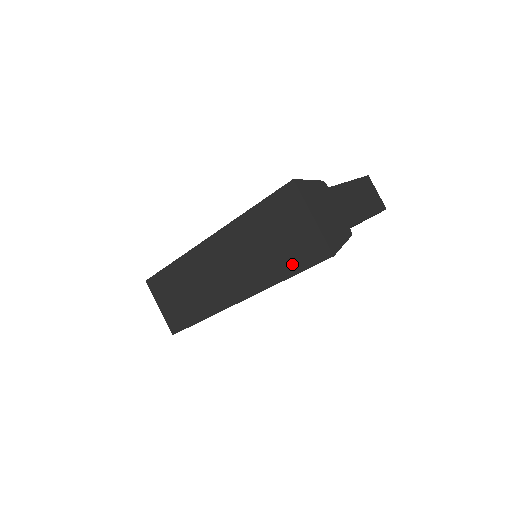
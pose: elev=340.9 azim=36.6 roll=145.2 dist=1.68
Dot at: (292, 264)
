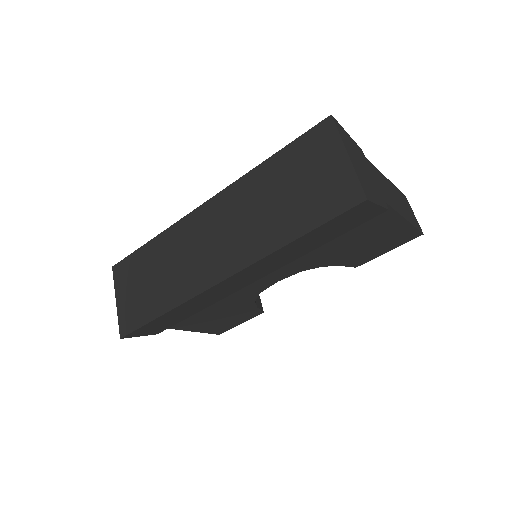
Dot at: (308, 218)
